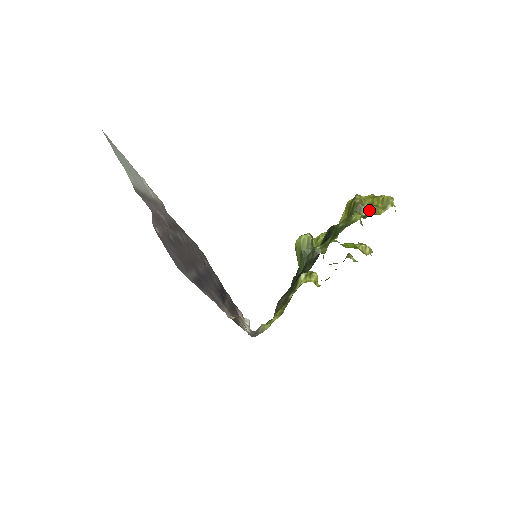
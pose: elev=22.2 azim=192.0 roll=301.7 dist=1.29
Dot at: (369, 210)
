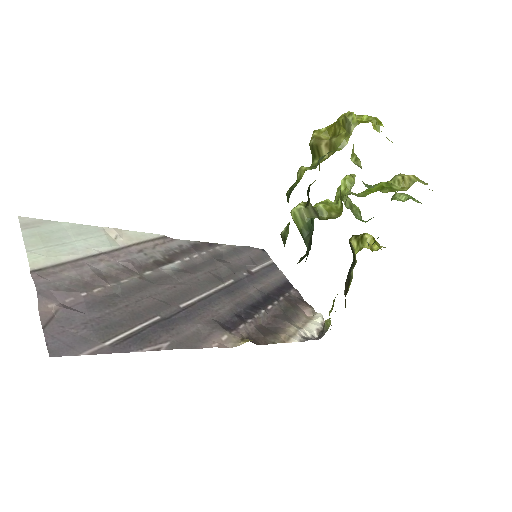
Dot at: (328, 147)
